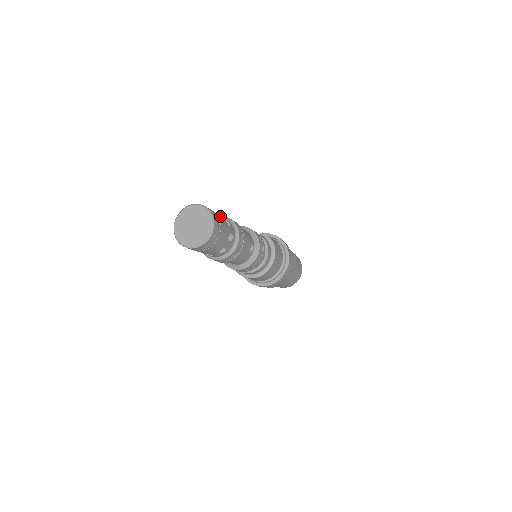
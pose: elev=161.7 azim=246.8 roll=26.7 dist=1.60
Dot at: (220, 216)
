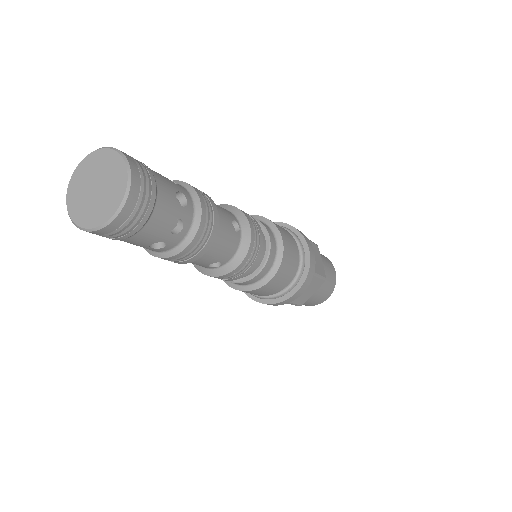
Dot at: occluded
